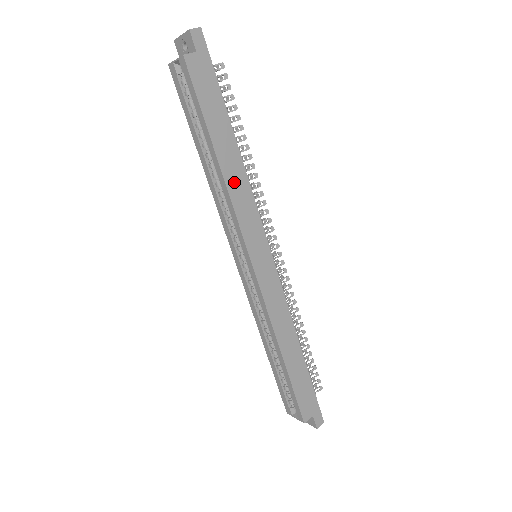
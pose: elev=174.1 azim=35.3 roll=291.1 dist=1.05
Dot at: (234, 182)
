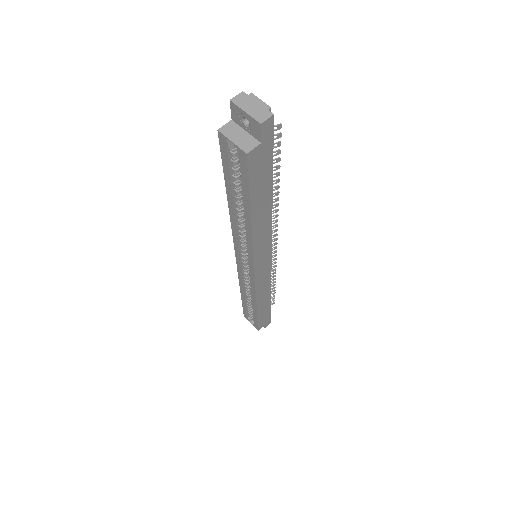
Dot at: (260, 231)
